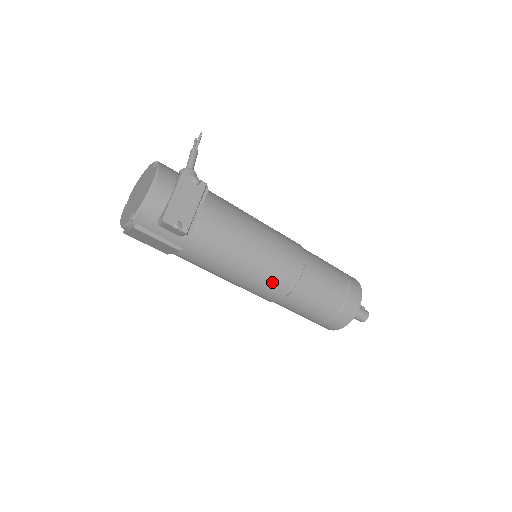
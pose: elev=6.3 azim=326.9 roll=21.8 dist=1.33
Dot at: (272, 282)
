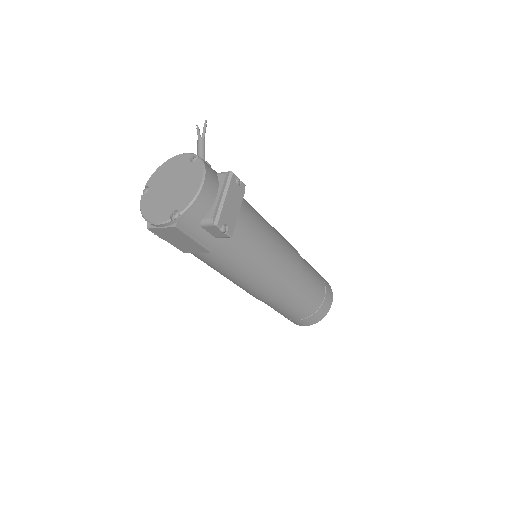
Dot at: (277, 284)
